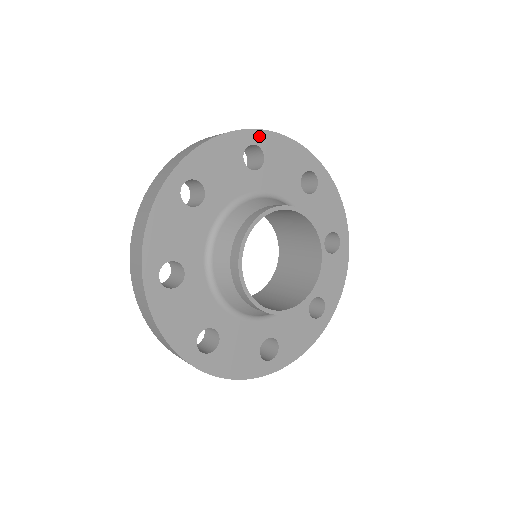
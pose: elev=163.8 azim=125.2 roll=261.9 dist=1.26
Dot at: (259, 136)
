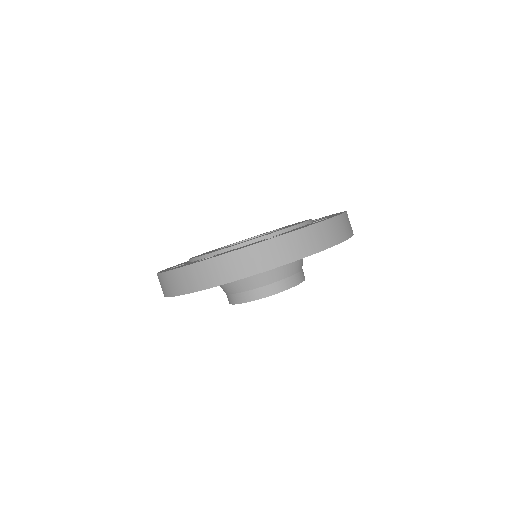
Dot at: (293, 261)
